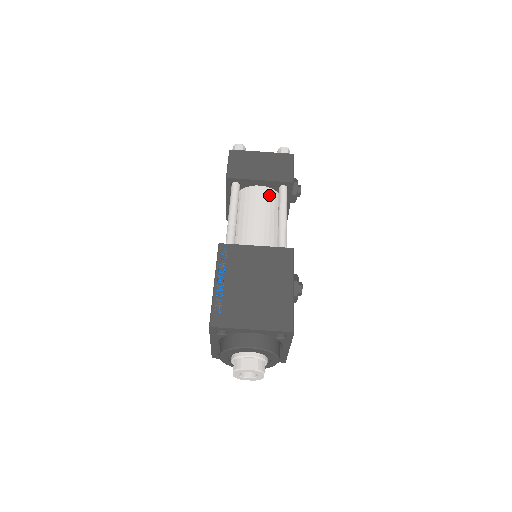
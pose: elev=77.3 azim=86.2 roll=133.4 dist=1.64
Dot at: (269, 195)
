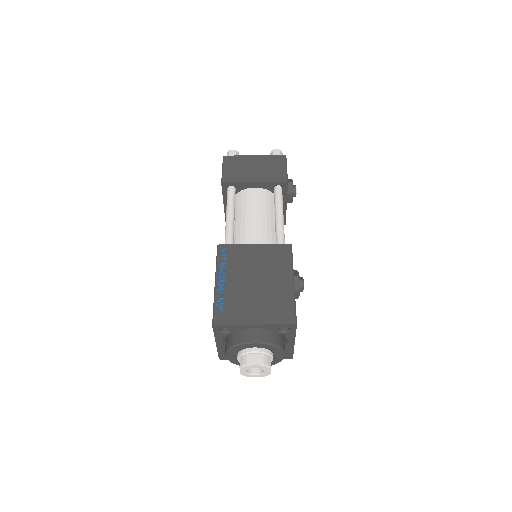
Dot at: (265, 196)
